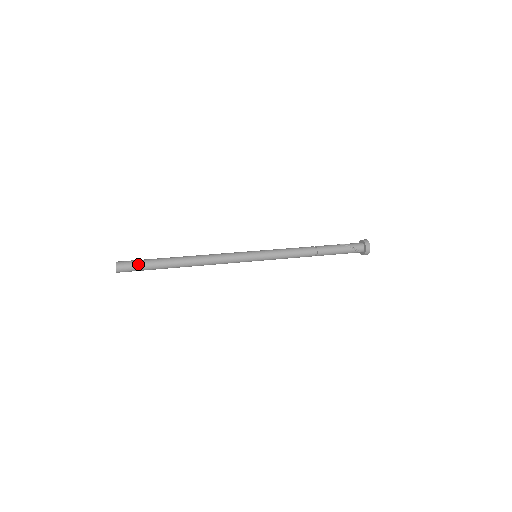
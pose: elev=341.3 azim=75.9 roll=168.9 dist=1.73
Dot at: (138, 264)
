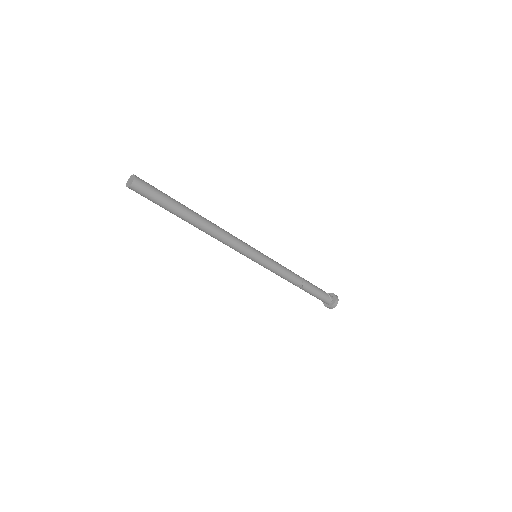
Dot at: (156, 188)
